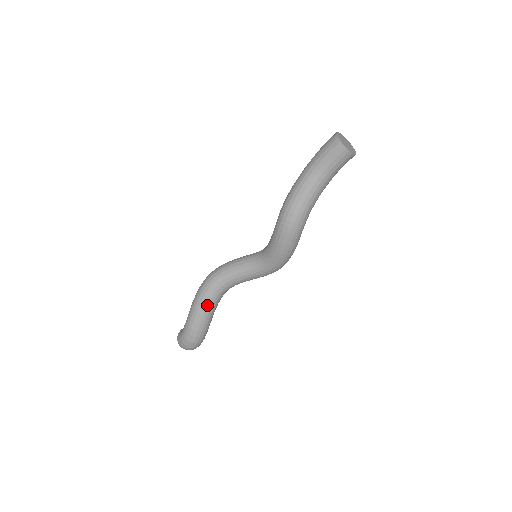
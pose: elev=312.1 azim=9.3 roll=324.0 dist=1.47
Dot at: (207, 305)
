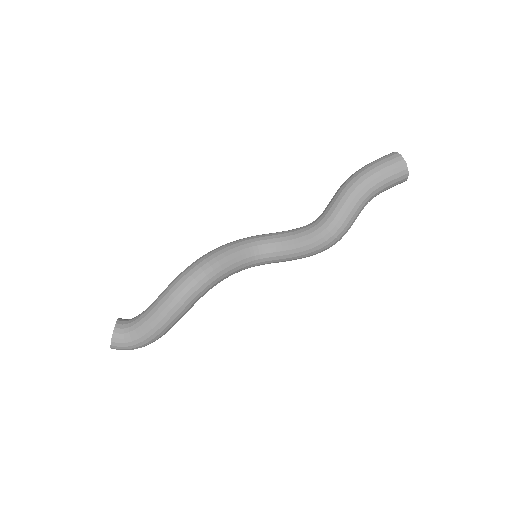
Dot at: occluded
